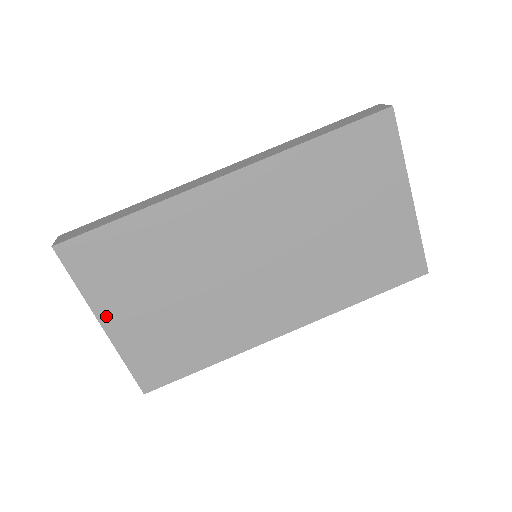
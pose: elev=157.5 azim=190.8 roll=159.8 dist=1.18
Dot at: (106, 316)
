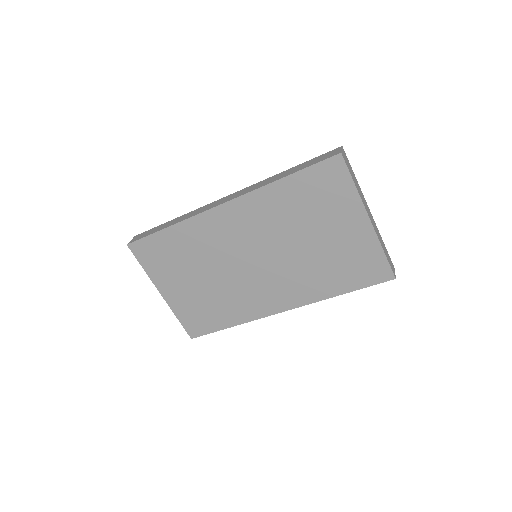
Dot at: (162, 288)
